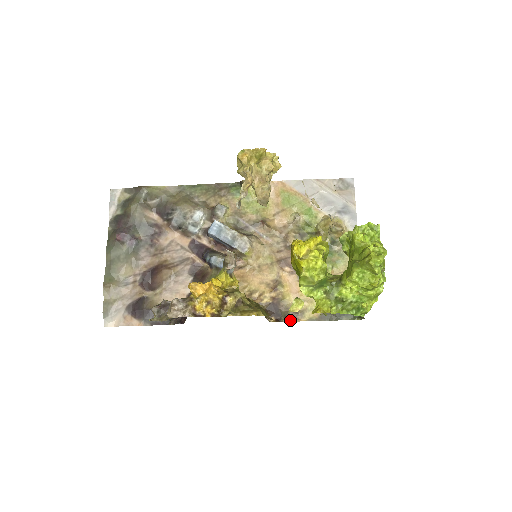
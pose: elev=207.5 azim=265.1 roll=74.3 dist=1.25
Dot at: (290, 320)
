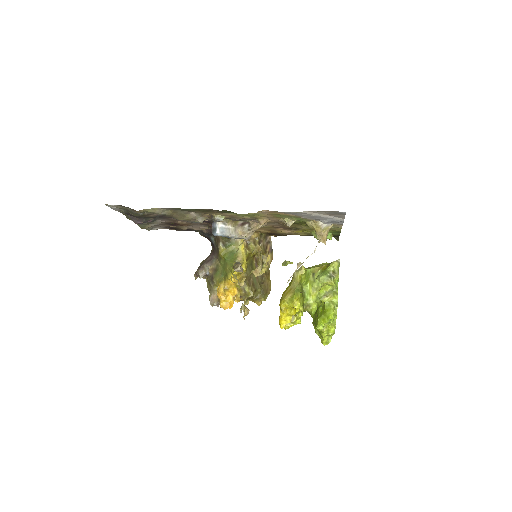
Dot at: occluded
